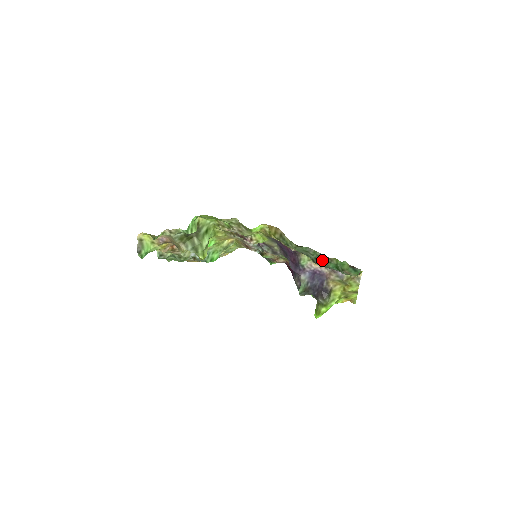
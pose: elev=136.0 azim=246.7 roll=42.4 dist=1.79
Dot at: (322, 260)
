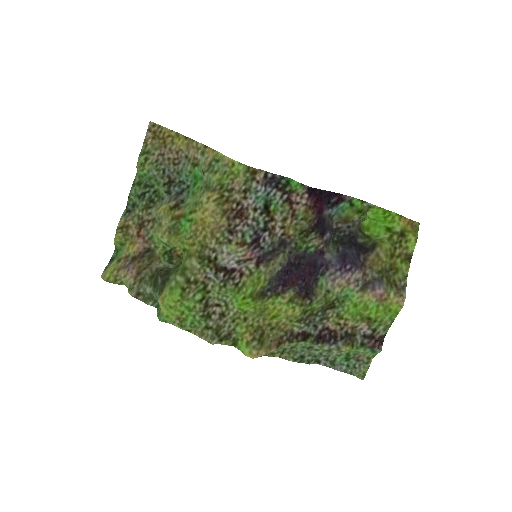
Dot at: (329, 354)
